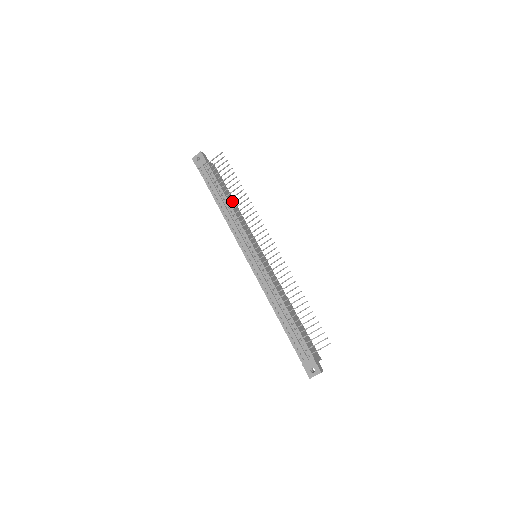
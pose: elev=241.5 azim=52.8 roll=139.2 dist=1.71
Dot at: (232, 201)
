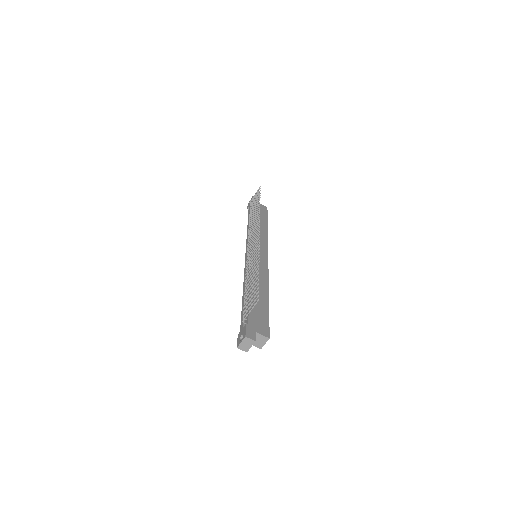
Dot at: (262, 224)
